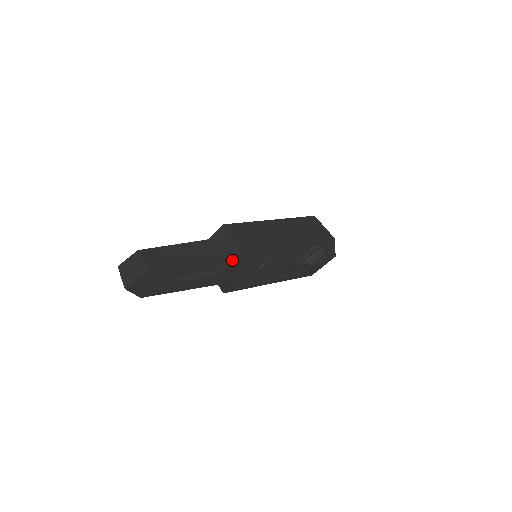
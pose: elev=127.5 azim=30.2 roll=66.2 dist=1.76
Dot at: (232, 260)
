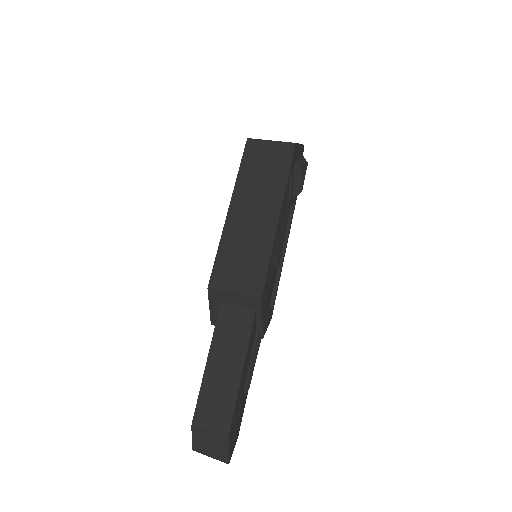
Dot at: (261, 313)
